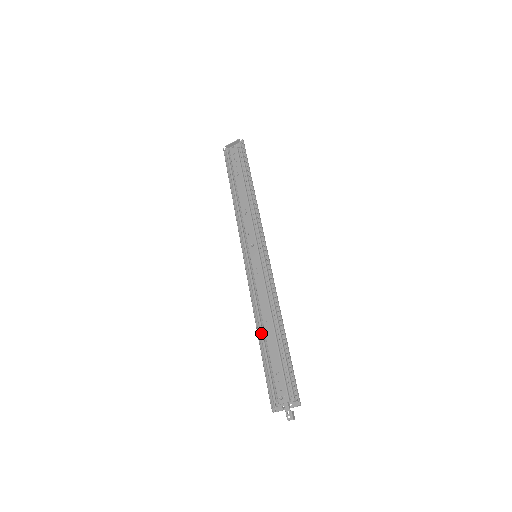
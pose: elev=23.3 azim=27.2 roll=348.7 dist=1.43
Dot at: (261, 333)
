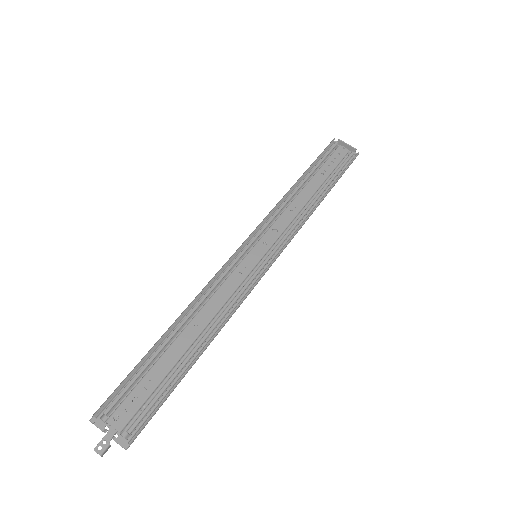
Dot at: (176, 329)
